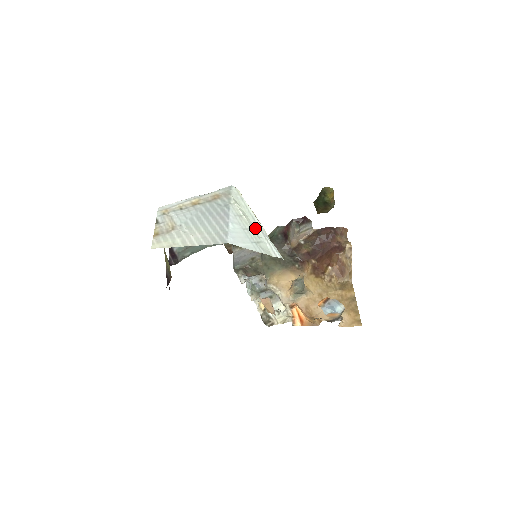
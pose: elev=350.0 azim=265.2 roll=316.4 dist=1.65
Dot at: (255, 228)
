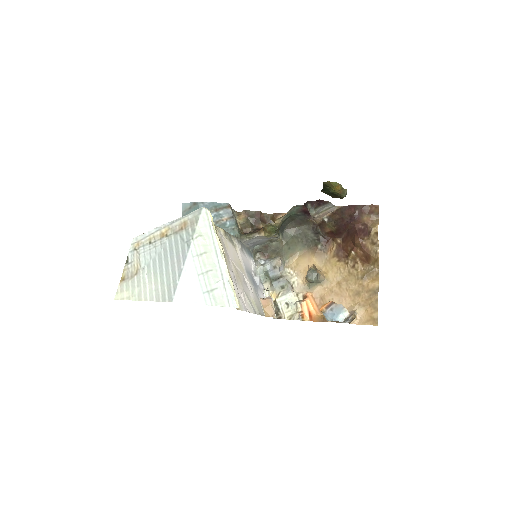
Dot at: (214, 269)
